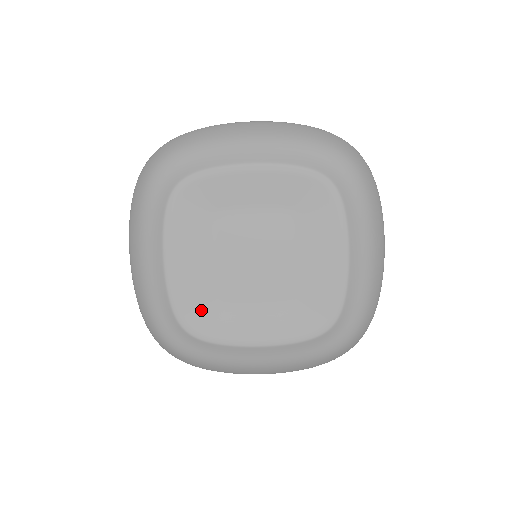
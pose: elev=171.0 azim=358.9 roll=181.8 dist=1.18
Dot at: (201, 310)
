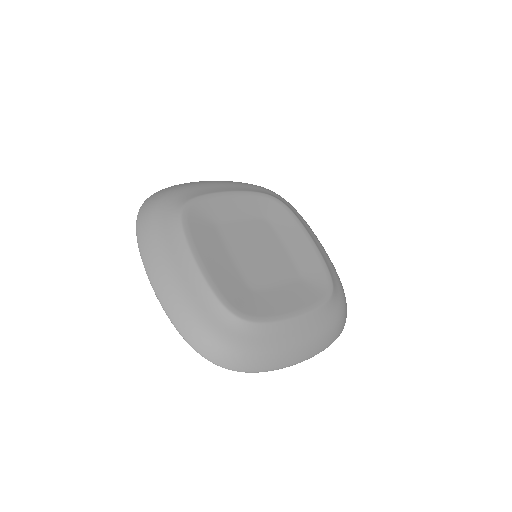
Dot at: (242, 298)
